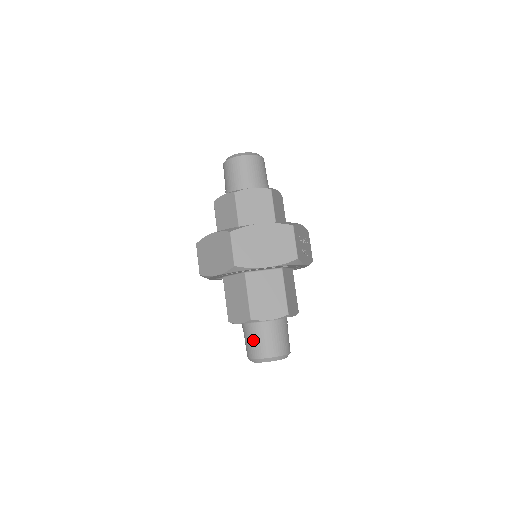
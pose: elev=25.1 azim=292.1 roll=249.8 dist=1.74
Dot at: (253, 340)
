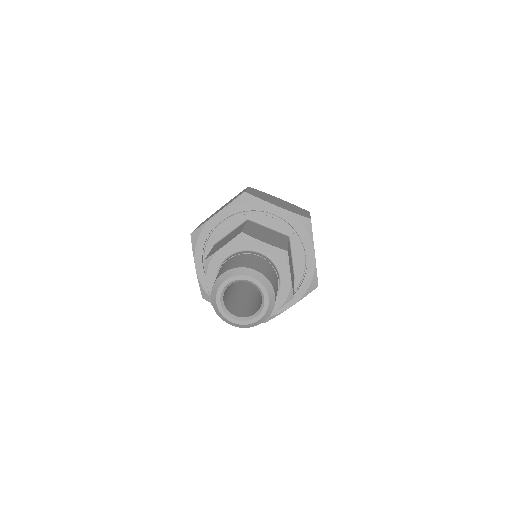
Dot at: (232, 261)
